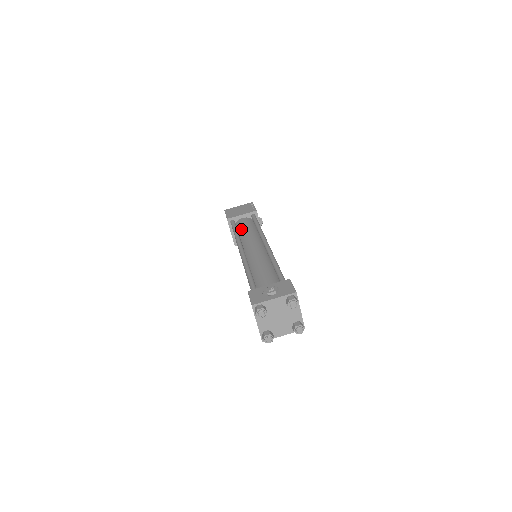
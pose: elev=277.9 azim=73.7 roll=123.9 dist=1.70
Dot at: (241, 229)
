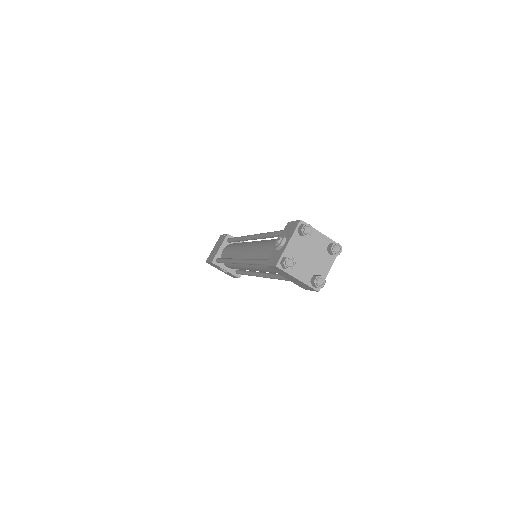
Dot at: (228, 255)
